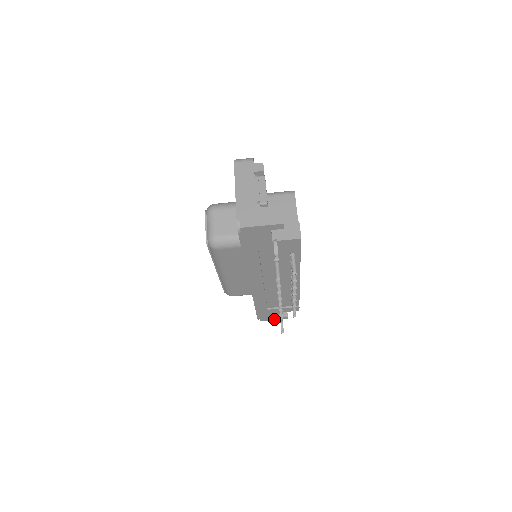
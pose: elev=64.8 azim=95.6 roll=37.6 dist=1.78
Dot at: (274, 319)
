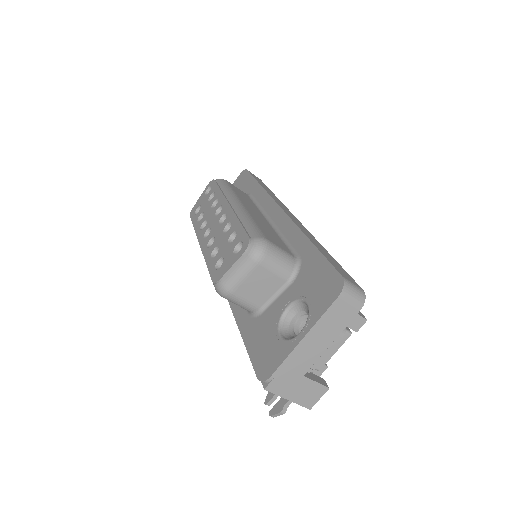
Dot at: occluded
